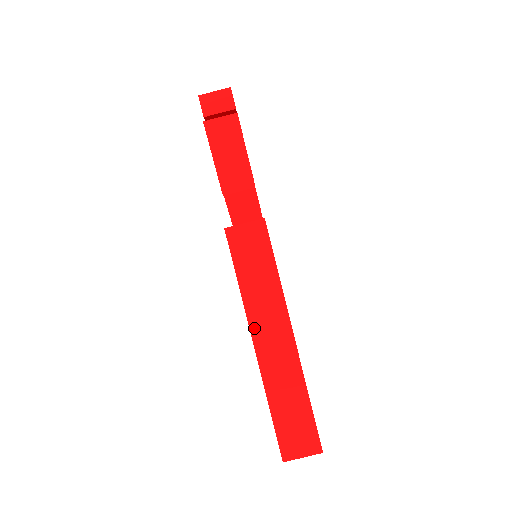
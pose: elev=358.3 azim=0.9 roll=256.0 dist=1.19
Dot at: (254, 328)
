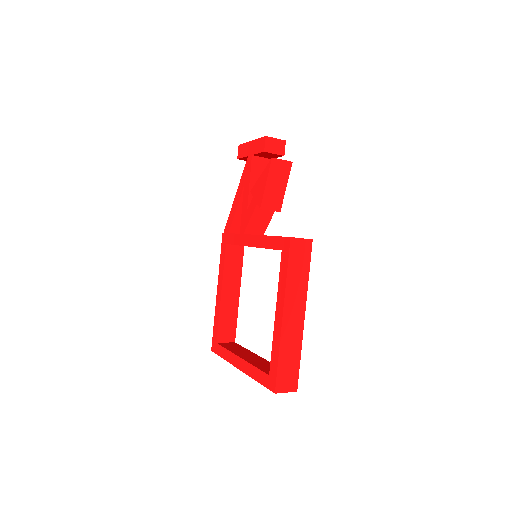
Dot at: (286, 304)
